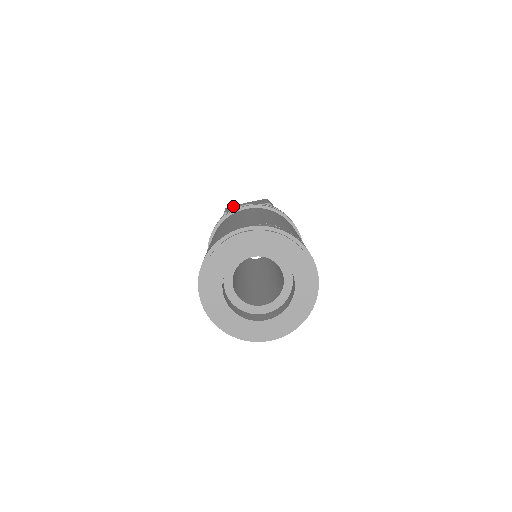
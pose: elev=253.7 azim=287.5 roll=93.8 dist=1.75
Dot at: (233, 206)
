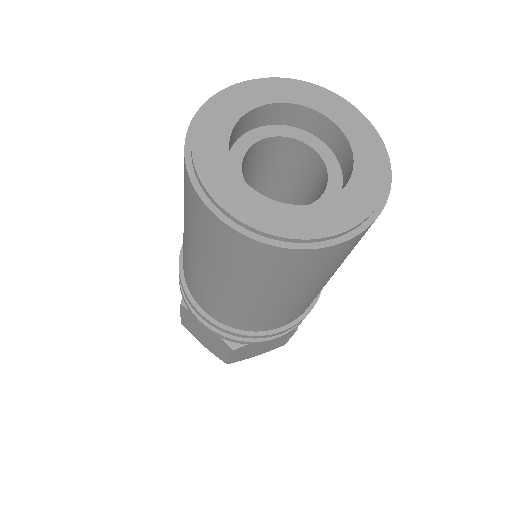
Dot at: occluded
